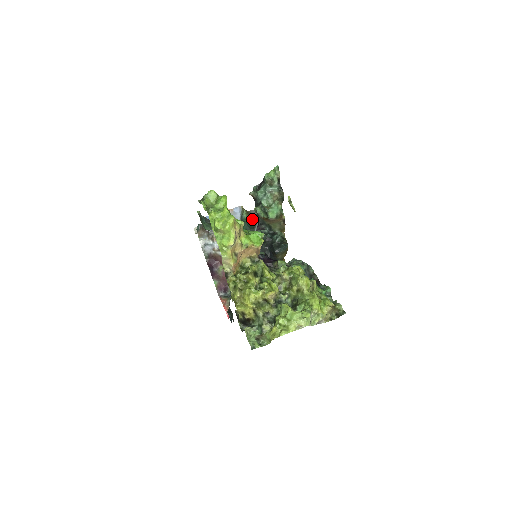
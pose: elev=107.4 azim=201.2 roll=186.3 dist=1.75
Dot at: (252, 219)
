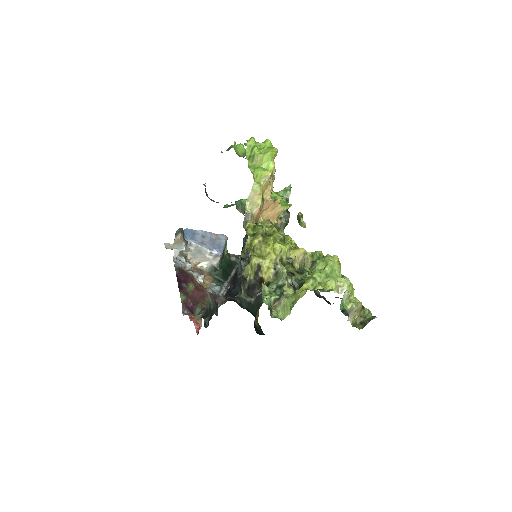
Dot at: (231, 261)
